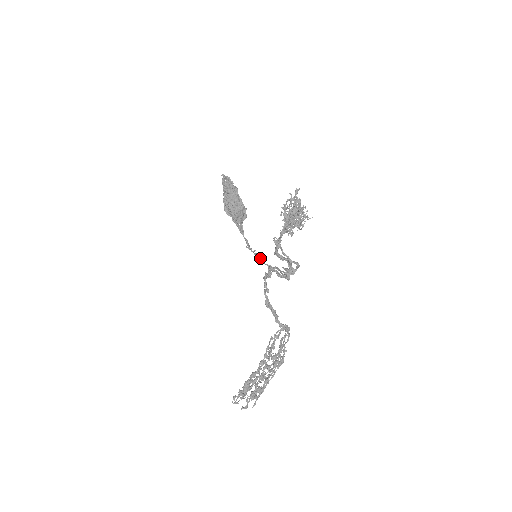
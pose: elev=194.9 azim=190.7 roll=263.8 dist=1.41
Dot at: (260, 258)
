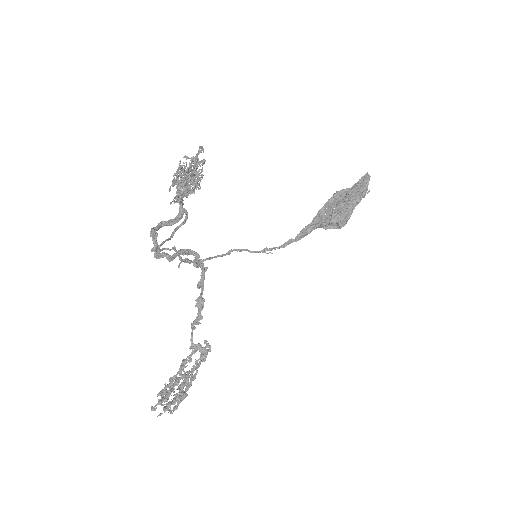
Dot at: (229, 250)
